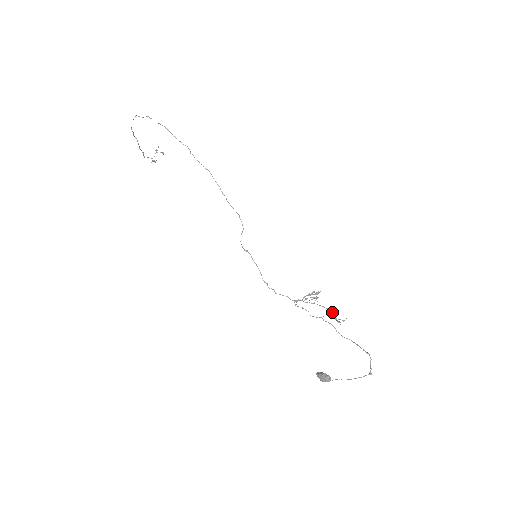
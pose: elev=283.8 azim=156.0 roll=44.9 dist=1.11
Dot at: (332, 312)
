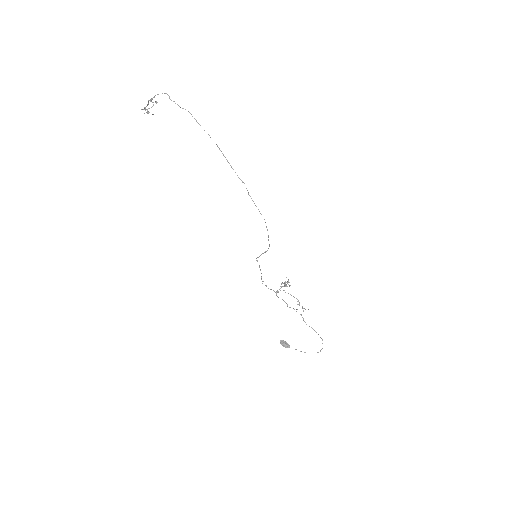
Dot at: occluded
